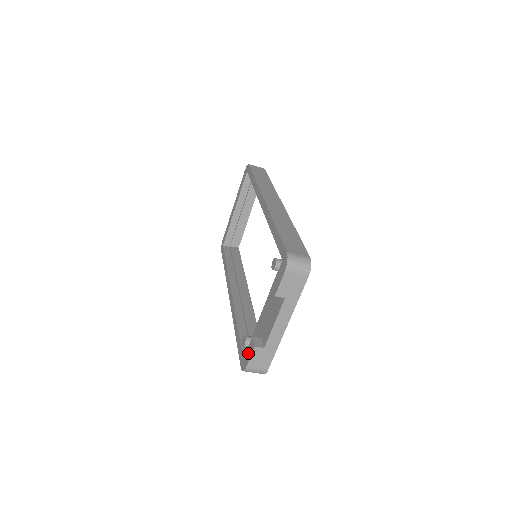
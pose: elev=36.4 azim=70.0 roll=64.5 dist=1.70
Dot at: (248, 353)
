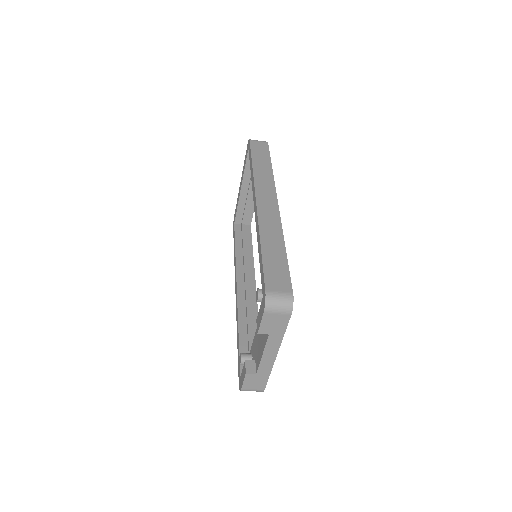
Dot at: (242, 375)
